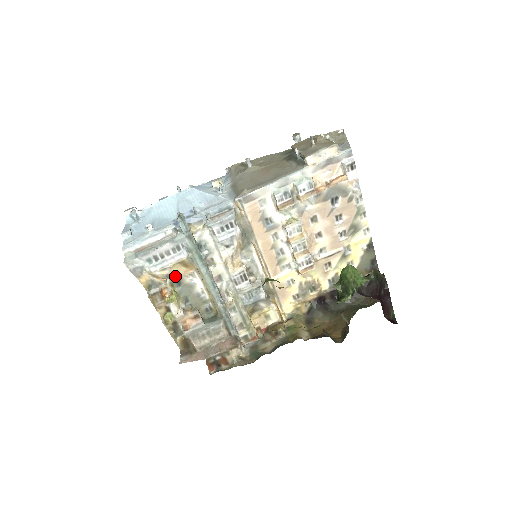
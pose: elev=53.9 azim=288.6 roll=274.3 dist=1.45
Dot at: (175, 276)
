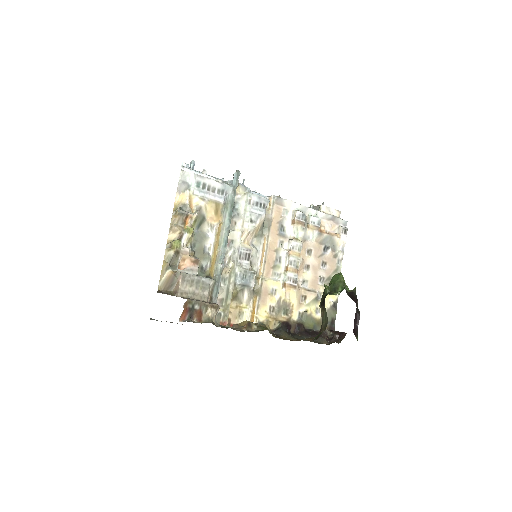
Dot at: (203, 215)
